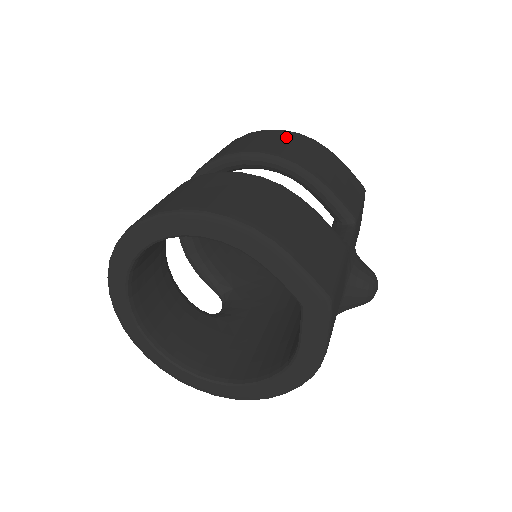
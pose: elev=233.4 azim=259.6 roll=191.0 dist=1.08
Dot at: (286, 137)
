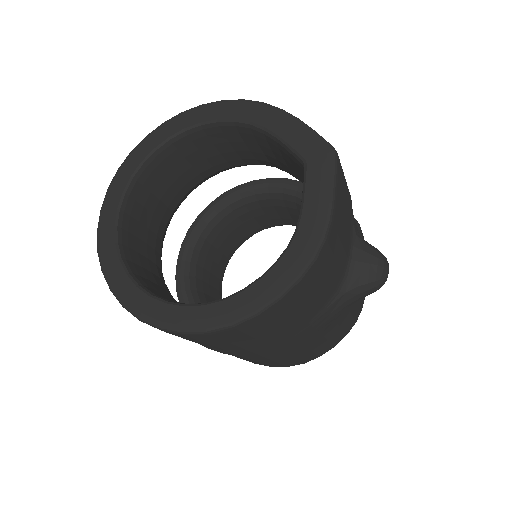
Dot at: occluded
